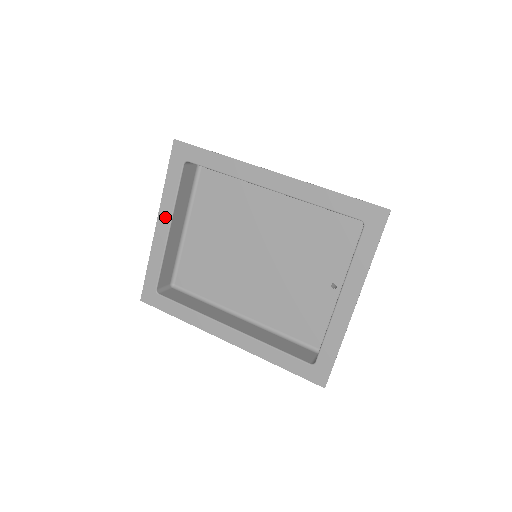
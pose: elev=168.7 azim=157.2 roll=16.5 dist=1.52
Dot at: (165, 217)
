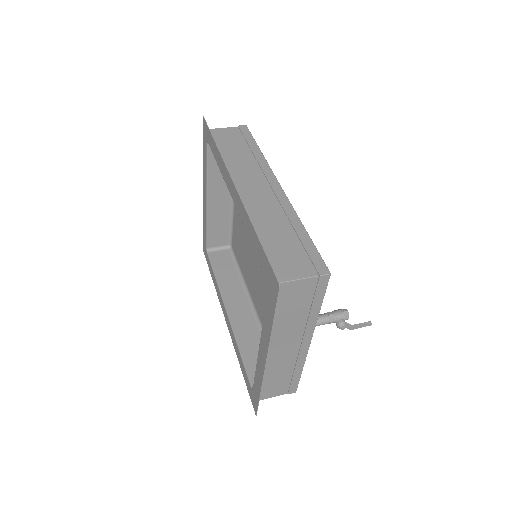
Dot at: (205, 188)
